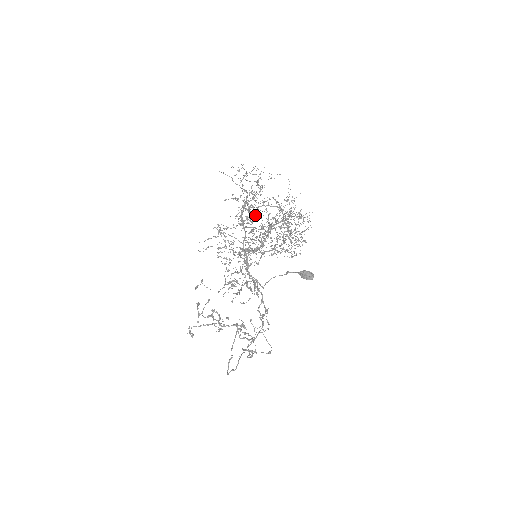
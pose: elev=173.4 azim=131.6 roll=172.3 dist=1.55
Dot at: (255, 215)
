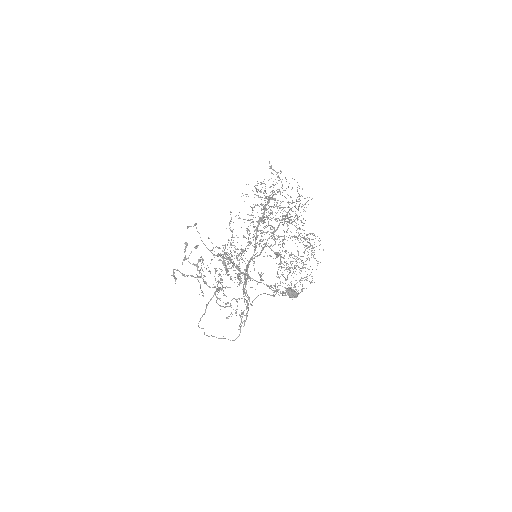
Dot at: (271, 233)
